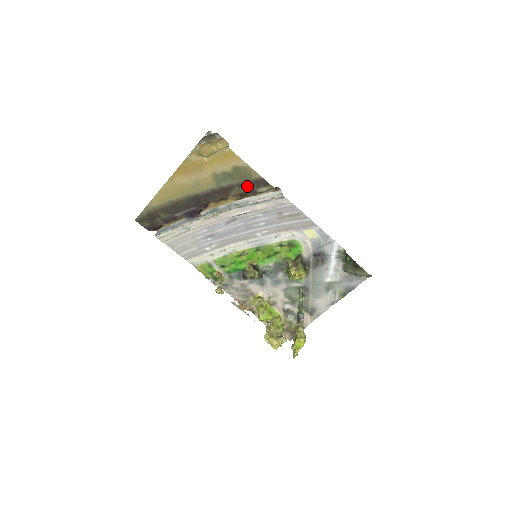
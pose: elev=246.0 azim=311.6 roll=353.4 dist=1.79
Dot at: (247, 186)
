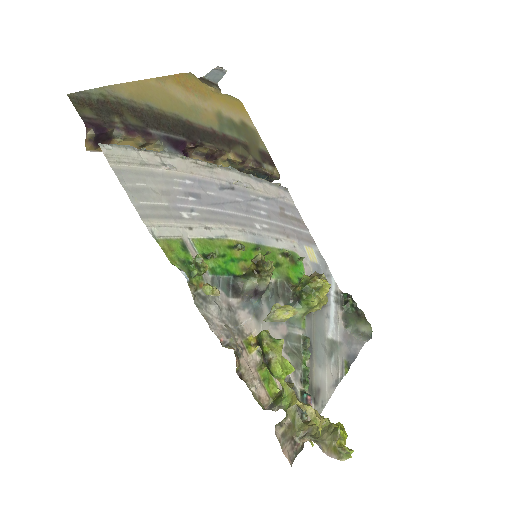
Dot at: (253, 152)
